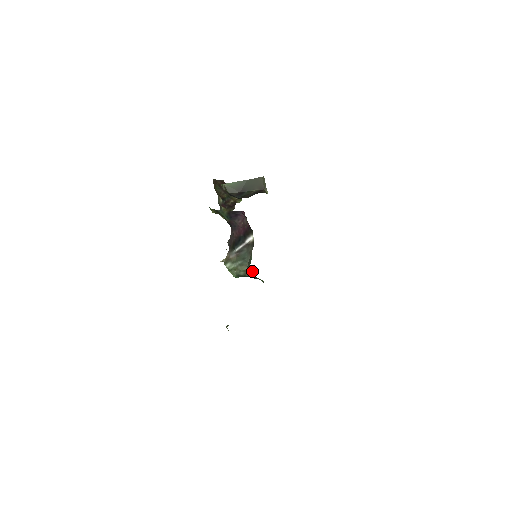
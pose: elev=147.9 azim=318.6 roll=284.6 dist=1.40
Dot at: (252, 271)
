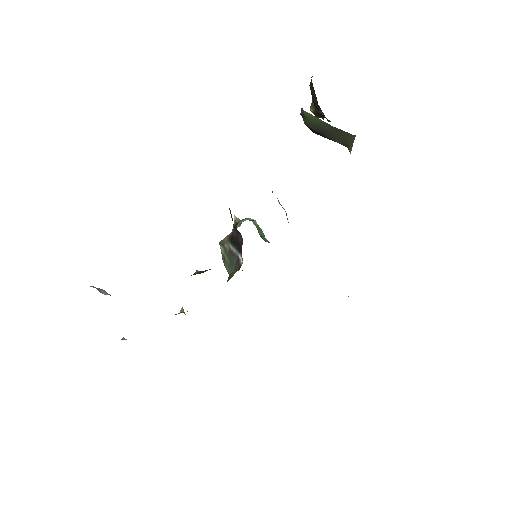
Dot at: occluded
